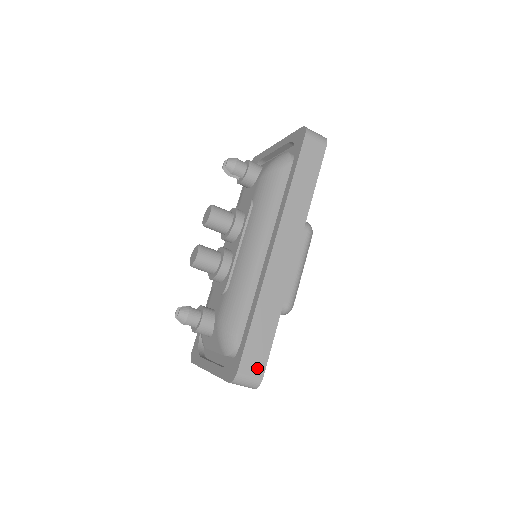
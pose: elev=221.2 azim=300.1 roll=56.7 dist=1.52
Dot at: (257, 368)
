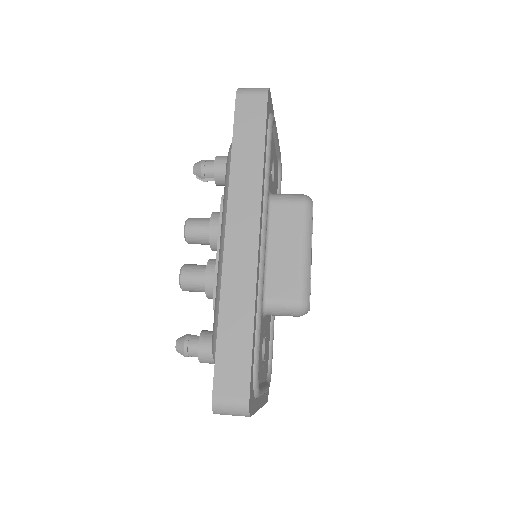
Dot at: (238, 388)
